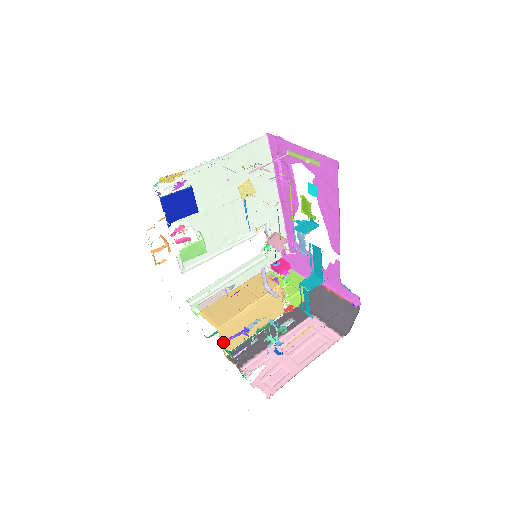
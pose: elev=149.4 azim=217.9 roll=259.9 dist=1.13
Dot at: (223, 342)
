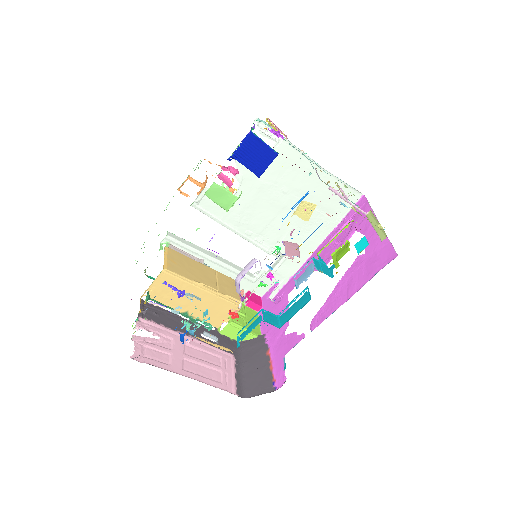
Dot at: (154, 284)
